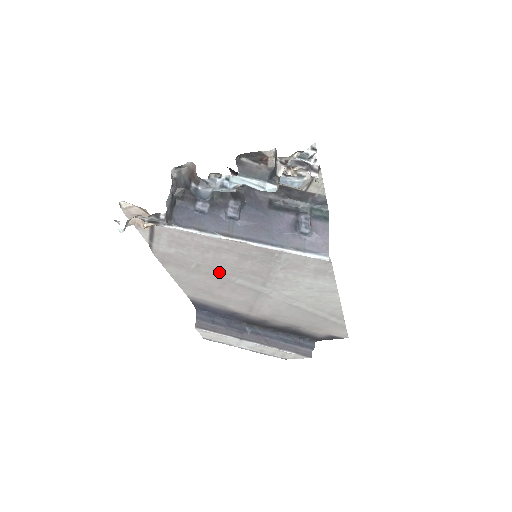
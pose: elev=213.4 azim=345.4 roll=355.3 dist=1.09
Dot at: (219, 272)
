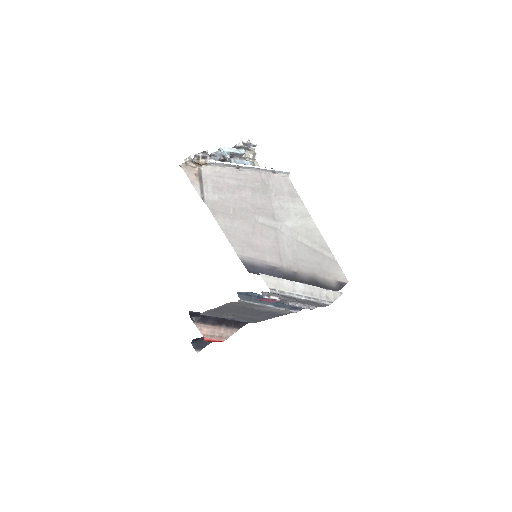
Dot at: (247, 213)
